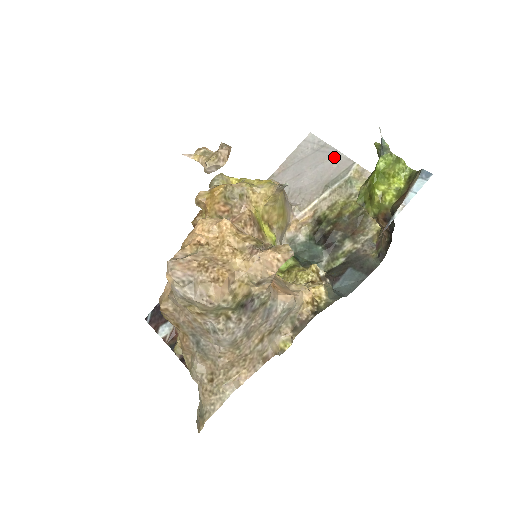
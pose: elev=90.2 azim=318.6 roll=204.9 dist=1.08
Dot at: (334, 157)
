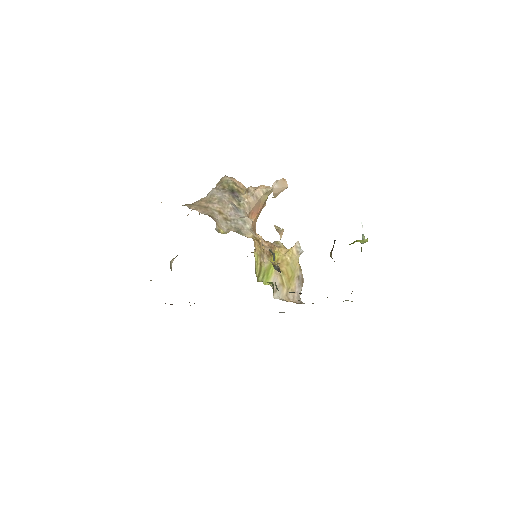
Dot at: occluded
